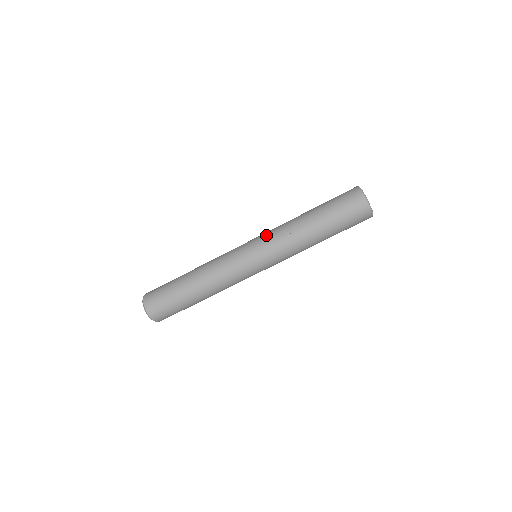
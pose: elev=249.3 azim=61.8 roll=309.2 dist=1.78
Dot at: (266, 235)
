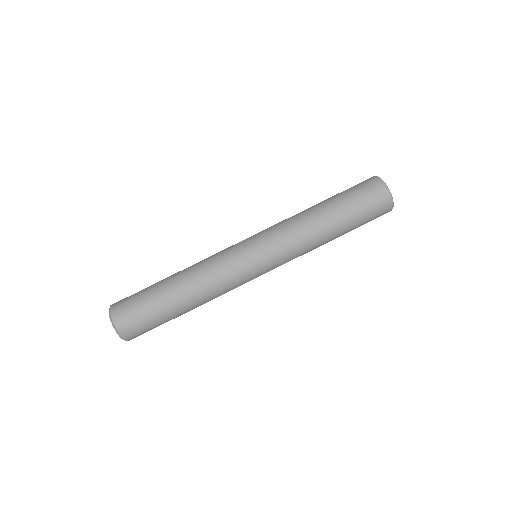
Dot at: occluded
